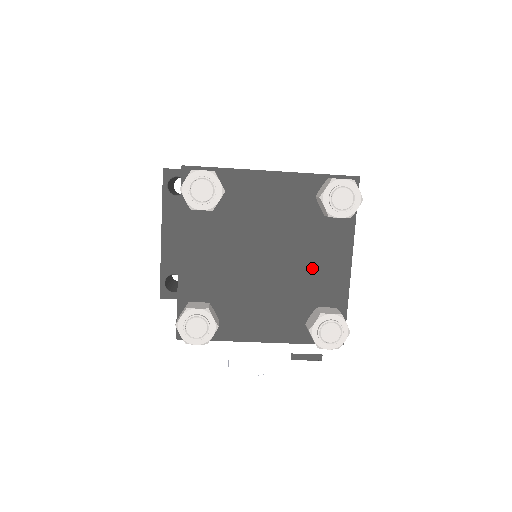
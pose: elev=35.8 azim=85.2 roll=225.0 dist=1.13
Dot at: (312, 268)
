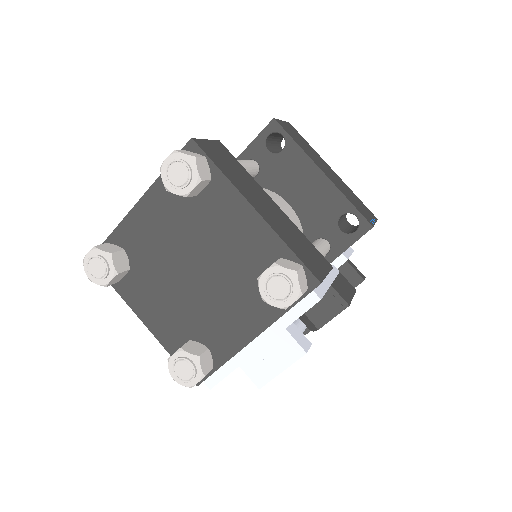
Dot at: (231, 244)
